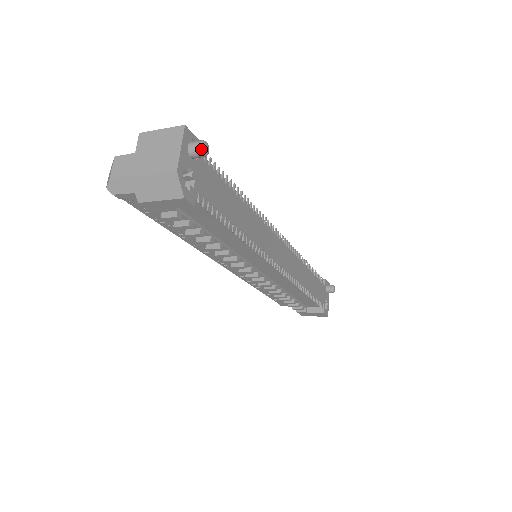
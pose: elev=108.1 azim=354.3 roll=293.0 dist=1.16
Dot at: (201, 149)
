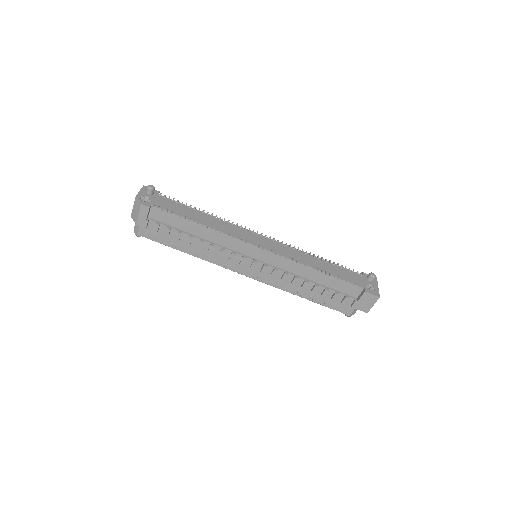
Dot at: (148, 187)
